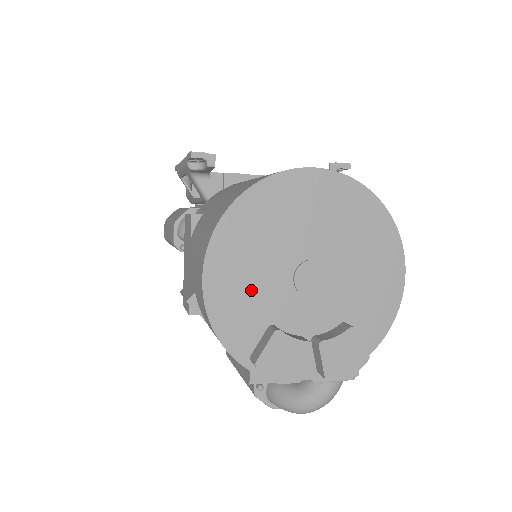
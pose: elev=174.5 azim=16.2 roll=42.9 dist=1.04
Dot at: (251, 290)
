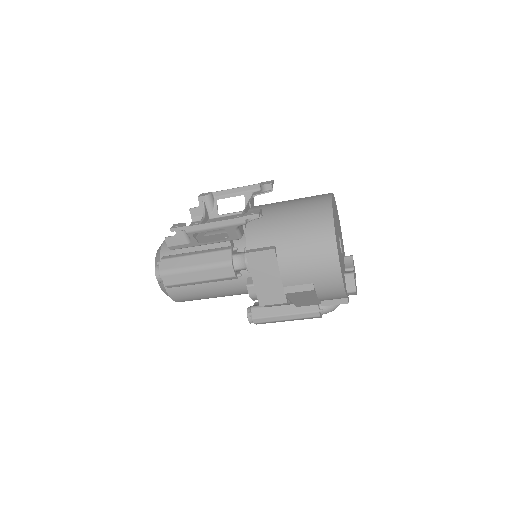
Dot at: occluded
